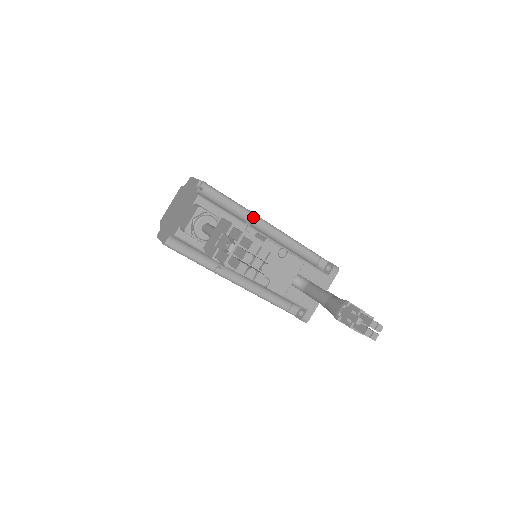
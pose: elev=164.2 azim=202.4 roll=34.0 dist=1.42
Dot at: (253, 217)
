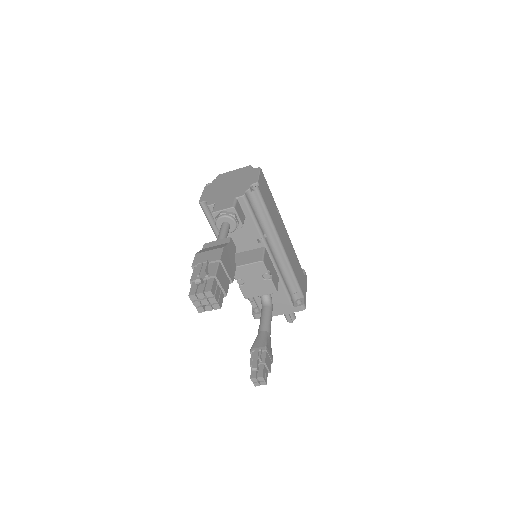
Dot at: (274, 233)
